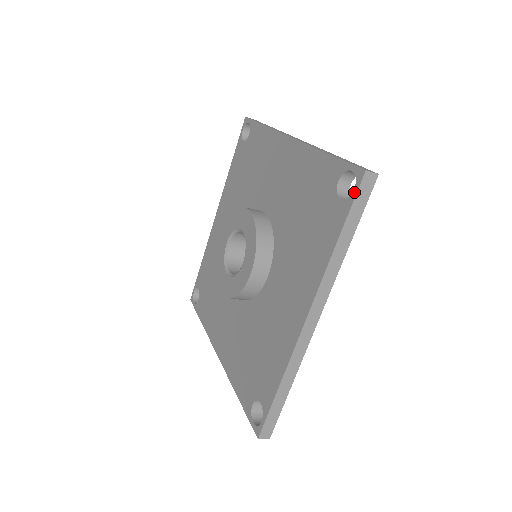
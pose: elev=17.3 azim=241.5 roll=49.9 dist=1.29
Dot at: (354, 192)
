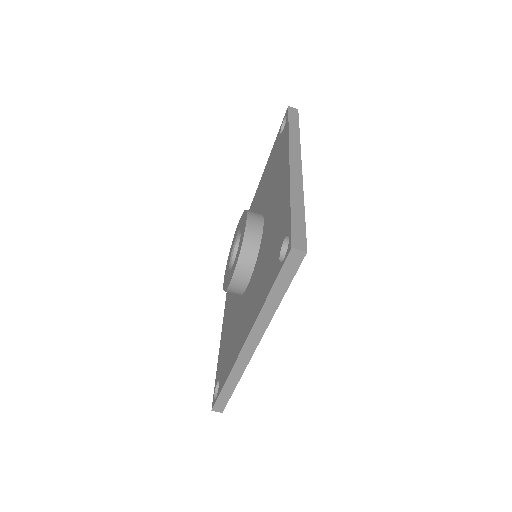
Dot at: (283, 261)
